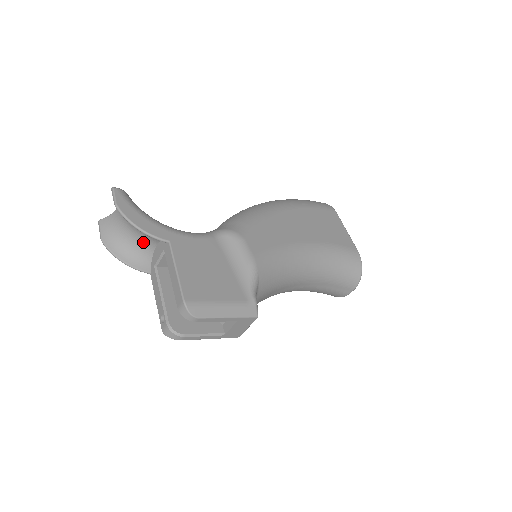
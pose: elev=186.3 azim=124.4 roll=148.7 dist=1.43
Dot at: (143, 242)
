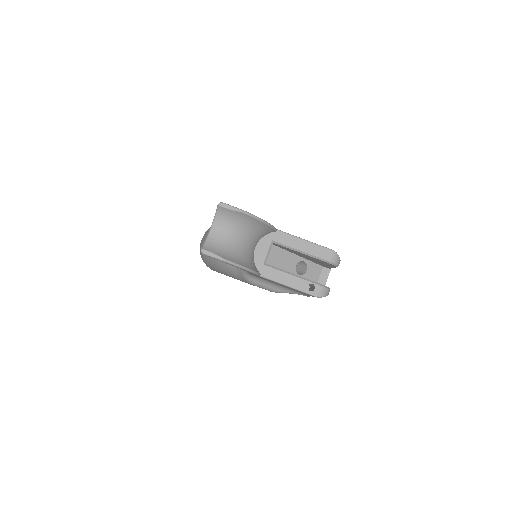
Dot at: (250, 246)
